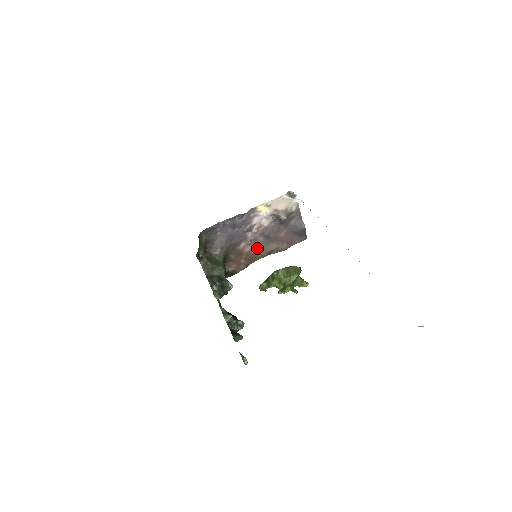
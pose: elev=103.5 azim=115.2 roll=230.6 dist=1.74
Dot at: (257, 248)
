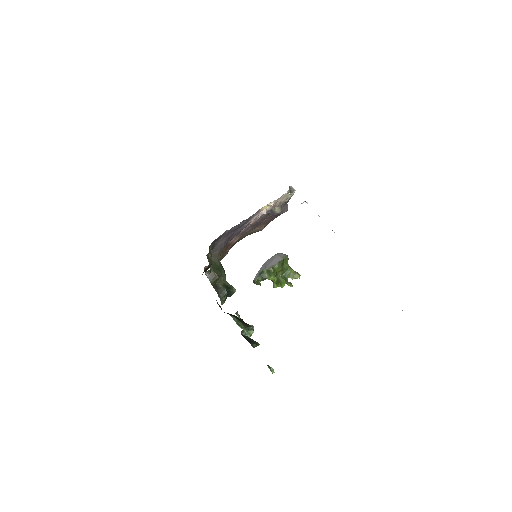
Dot at: (242, 235)
